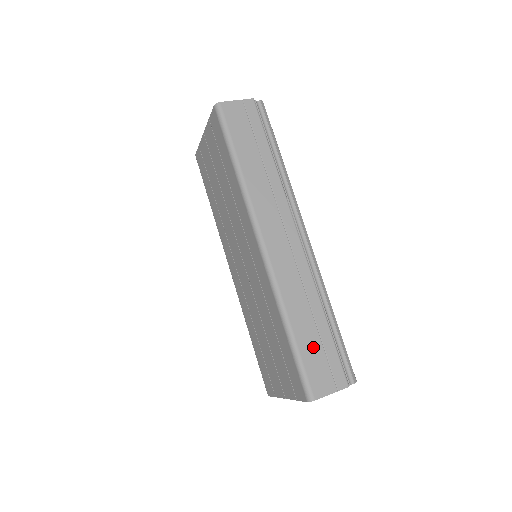
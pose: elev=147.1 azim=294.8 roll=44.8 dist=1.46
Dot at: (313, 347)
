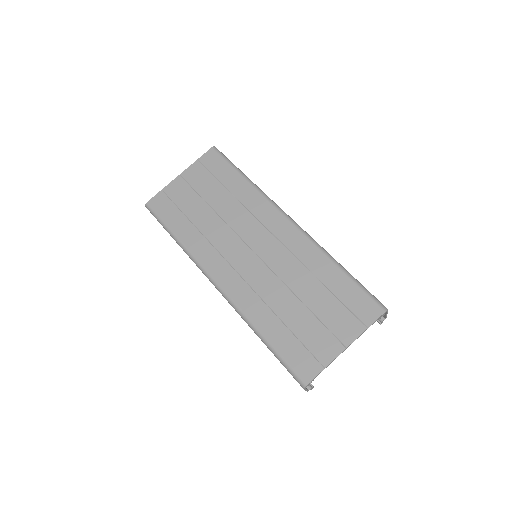
Dot at: occluded
